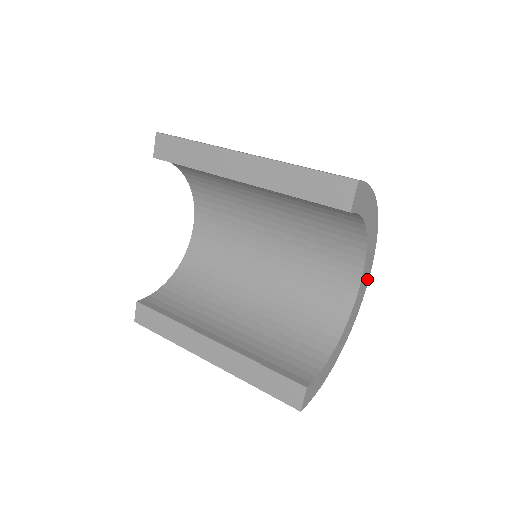
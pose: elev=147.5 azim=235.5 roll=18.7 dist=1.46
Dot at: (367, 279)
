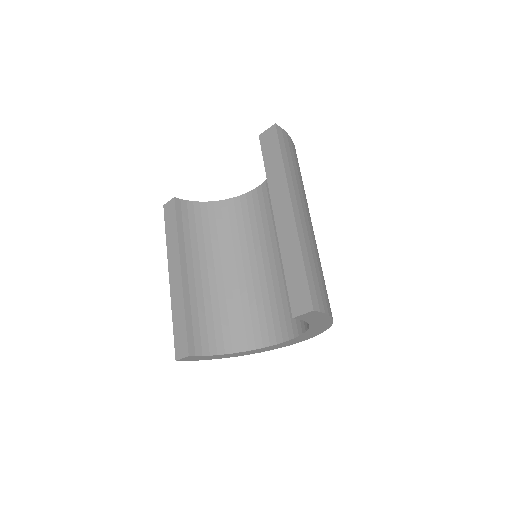
Dot at: (296, 342)
